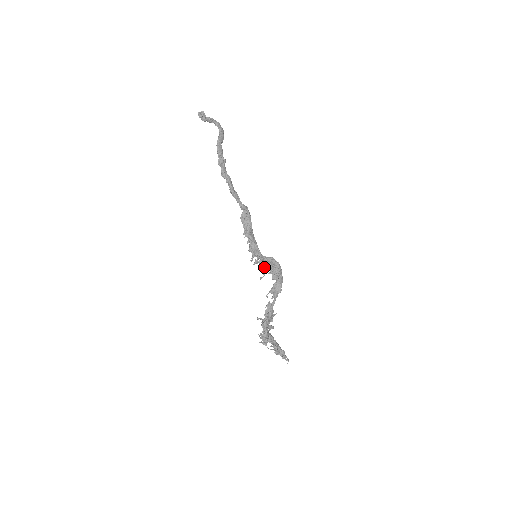
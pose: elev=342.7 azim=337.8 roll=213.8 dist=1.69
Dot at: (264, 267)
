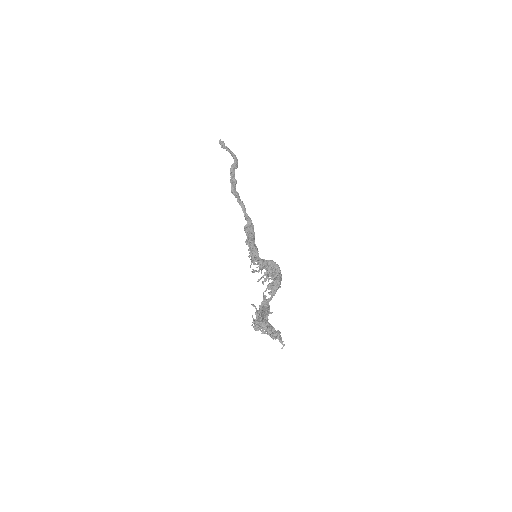
Dot at: (263, 267)
